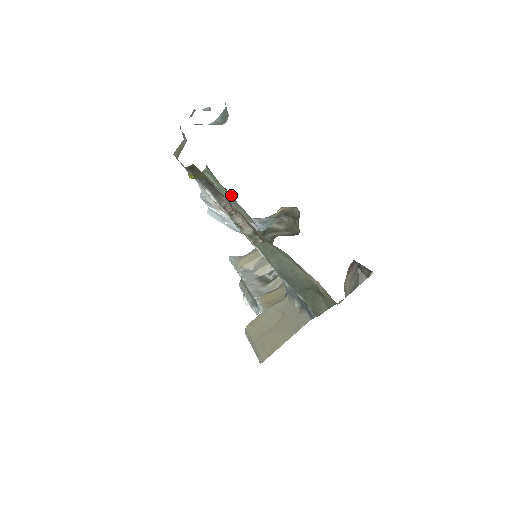
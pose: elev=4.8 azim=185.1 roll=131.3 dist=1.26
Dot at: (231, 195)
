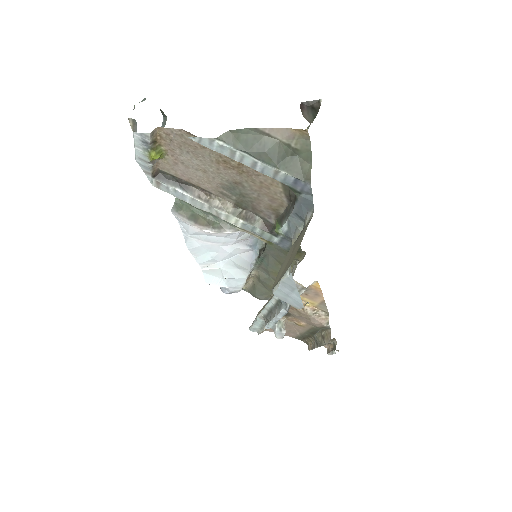
Dot at: occluded
